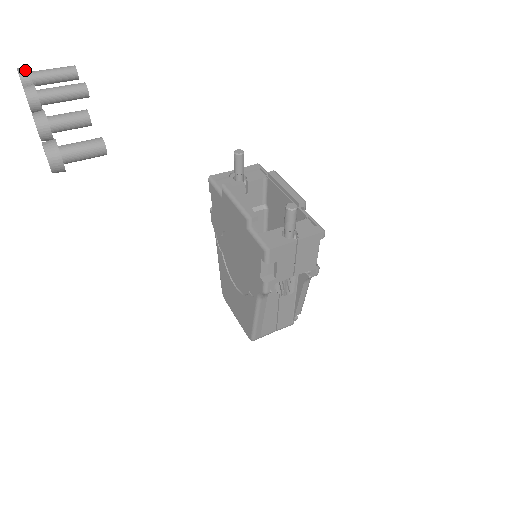
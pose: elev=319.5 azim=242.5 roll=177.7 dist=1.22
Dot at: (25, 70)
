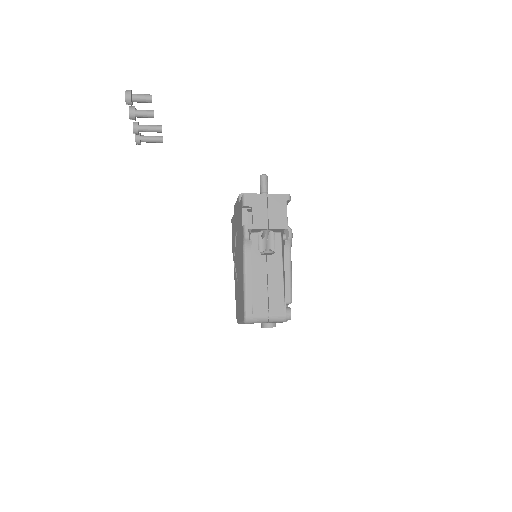
Dot at: (139, 133)
